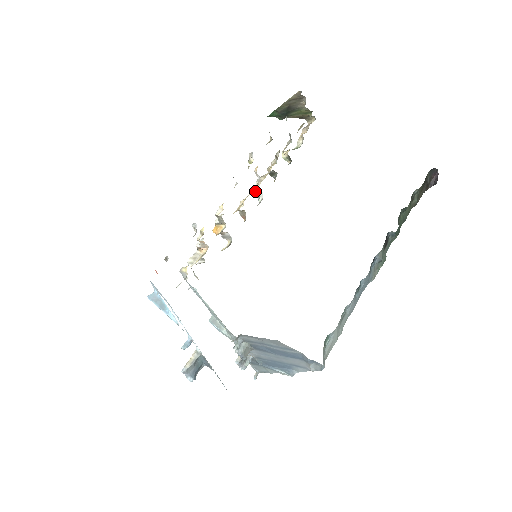
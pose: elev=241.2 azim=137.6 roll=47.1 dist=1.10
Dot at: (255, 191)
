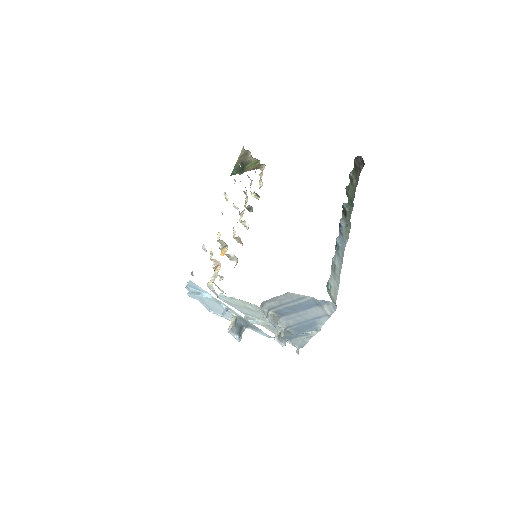
Dot at: occluded
